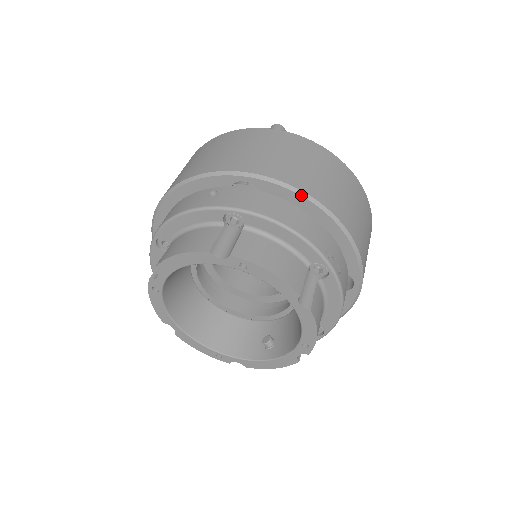
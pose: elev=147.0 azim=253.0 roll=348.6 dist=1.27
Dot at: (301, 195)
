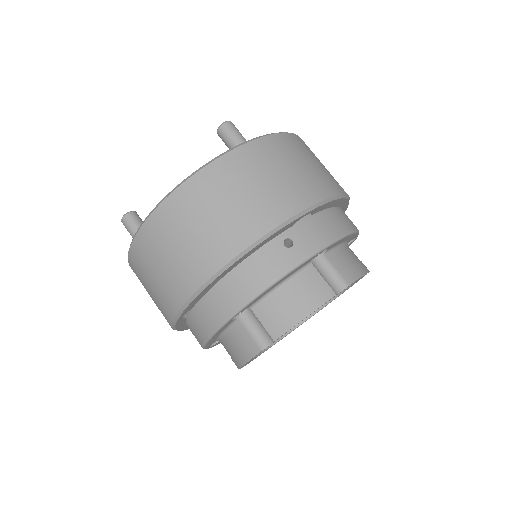
Dot at: (340, 198)
